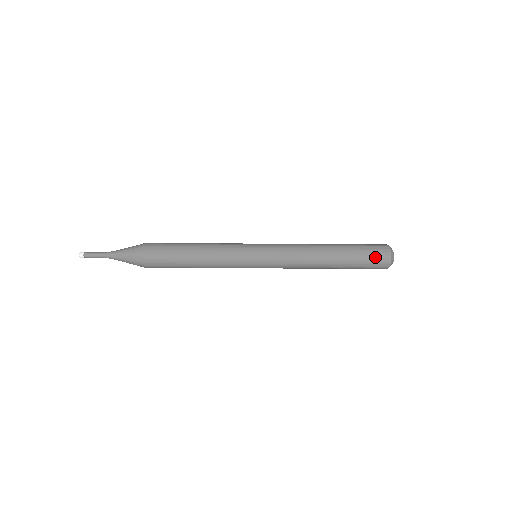
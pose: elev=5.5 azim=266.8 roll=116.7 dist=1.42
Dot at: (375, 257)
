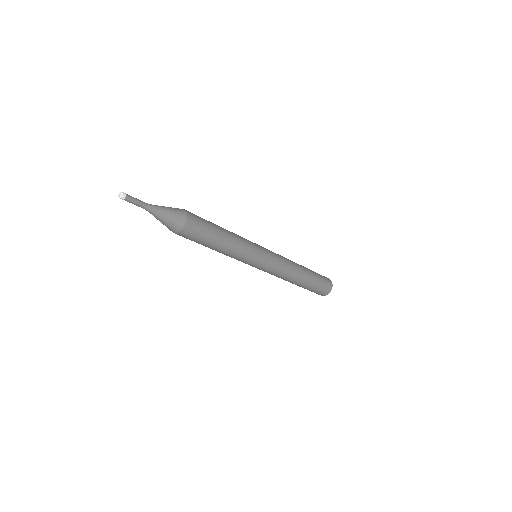
Dot at: occluded
